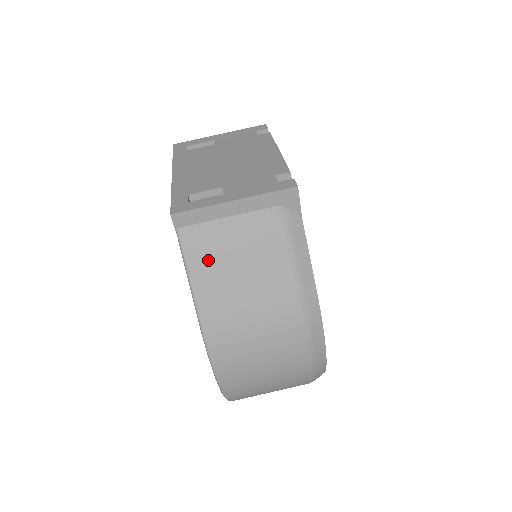
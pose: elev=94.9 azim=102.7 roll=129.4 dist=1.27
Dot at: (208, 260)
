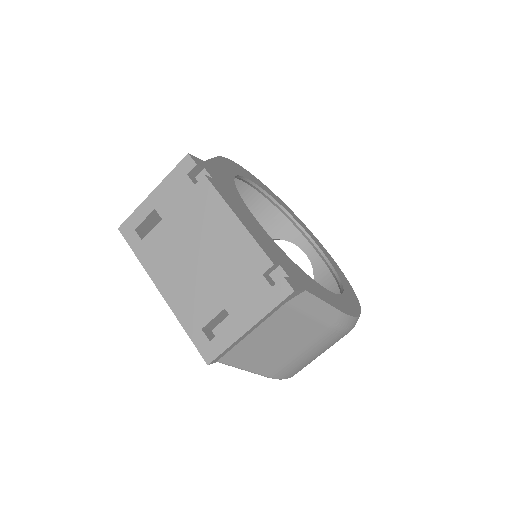
Dot at: (252, 357)
